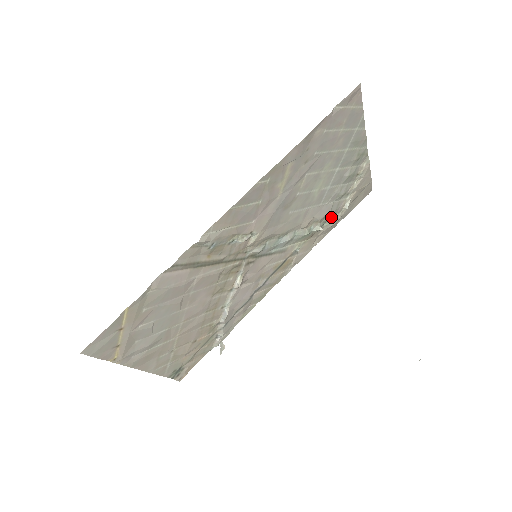
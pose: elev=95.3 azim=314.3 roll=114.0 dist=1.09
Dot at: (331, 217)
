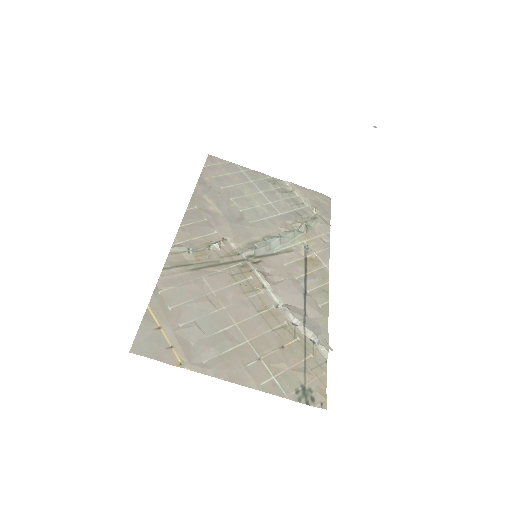
Dot at: (310, 220)
